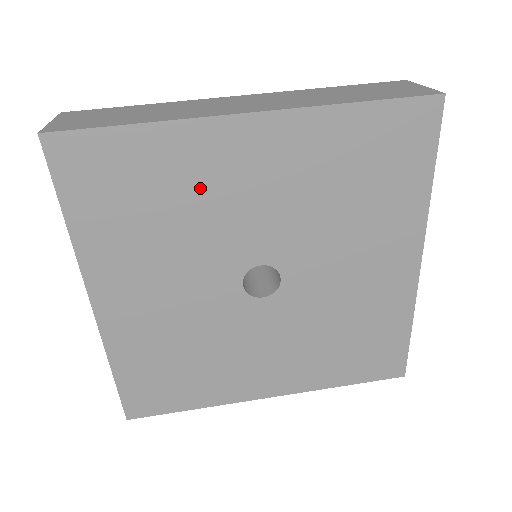
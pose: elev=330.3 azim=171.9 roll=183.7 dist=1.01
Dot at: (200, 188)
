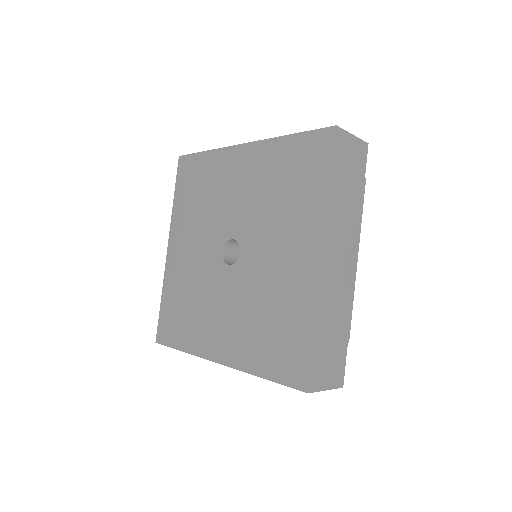
Dot at: (218, 185)
